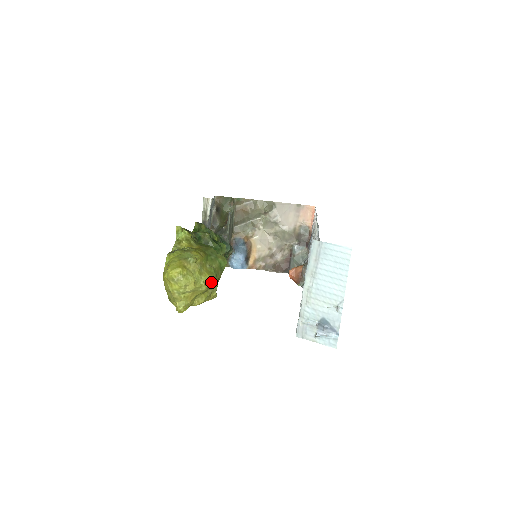
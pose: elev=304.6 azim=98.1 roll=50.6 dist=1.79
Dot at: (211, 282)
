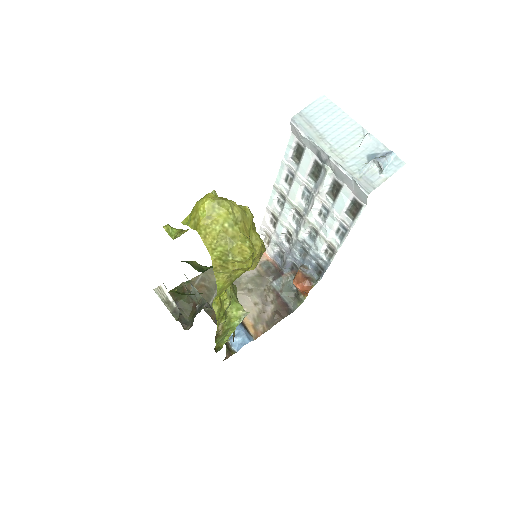
Dot at: occluded
